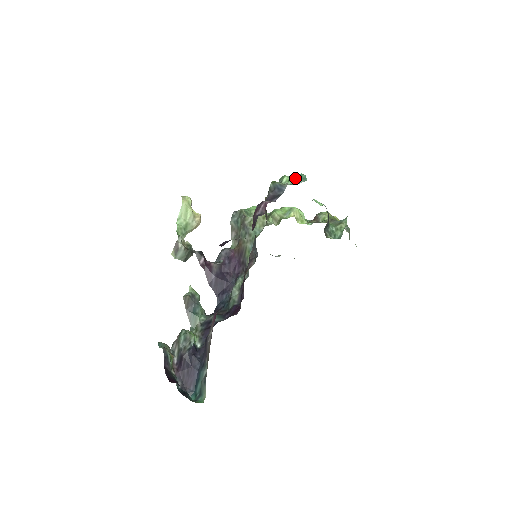
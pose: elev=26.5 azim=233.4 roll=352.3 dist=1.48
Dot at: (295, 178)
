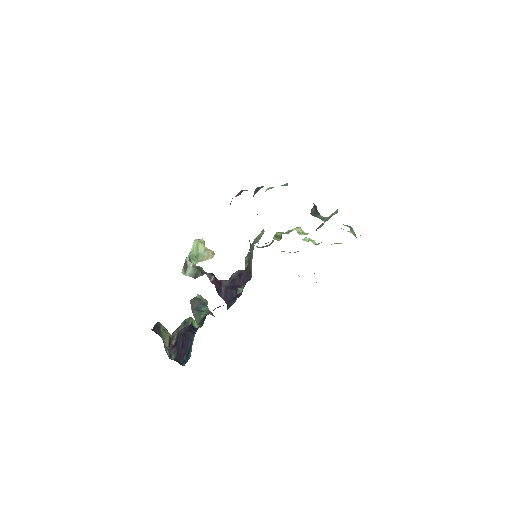
Dot at: occluded
